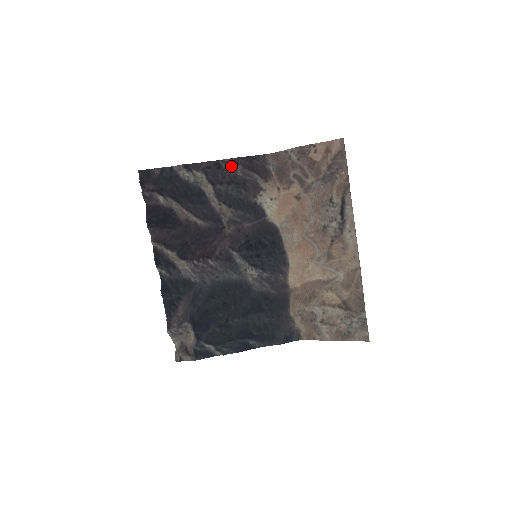
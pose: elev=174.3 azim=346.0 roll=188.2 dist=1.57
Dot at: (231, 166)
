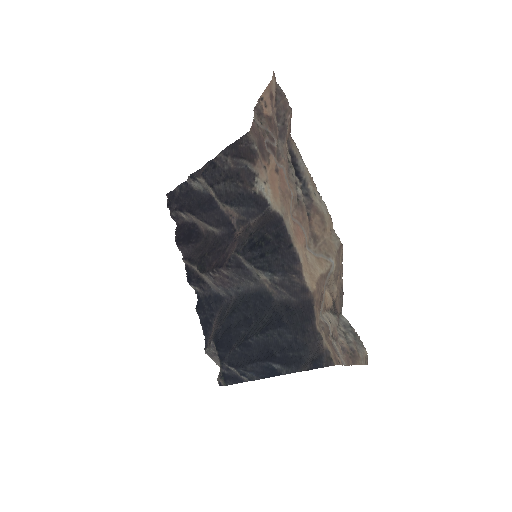
Dot at: (223, 161)
